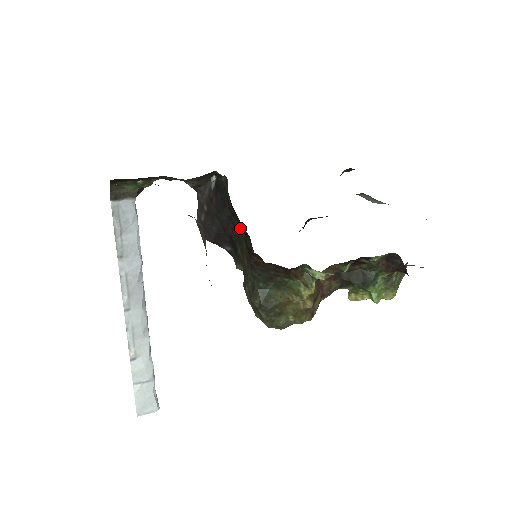
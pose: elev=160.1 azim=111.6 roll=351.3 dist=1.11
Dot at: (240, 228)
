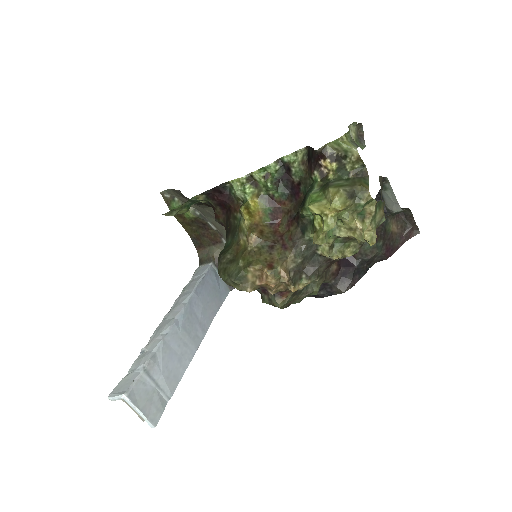
Dot at: occluded
